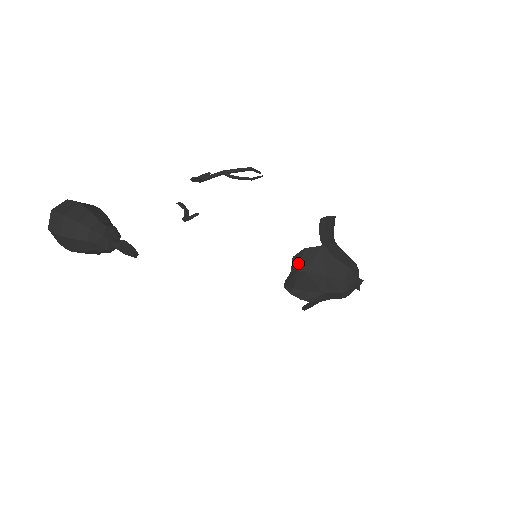
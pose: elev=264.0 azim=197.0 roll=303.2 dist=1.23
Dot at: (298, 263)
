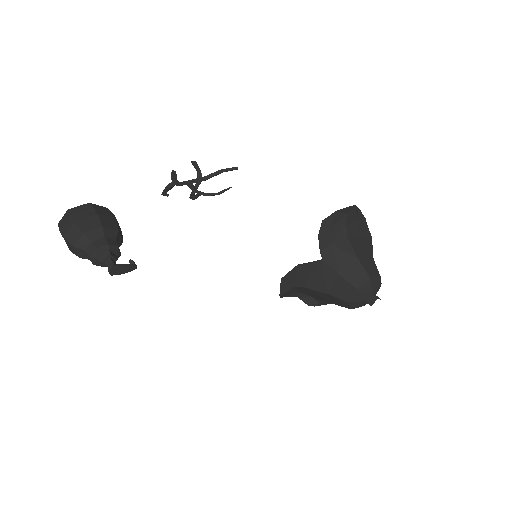
Dot at: (292, 281)
